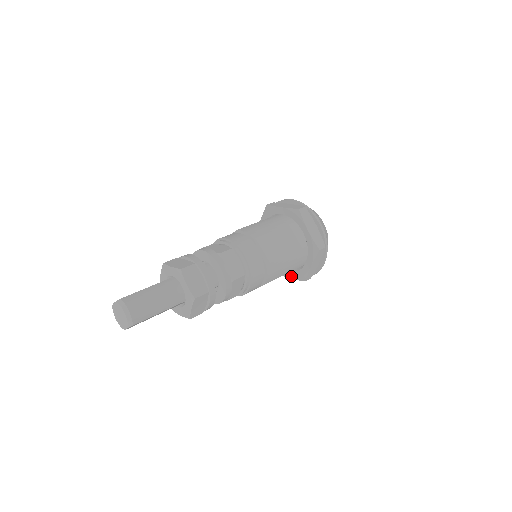
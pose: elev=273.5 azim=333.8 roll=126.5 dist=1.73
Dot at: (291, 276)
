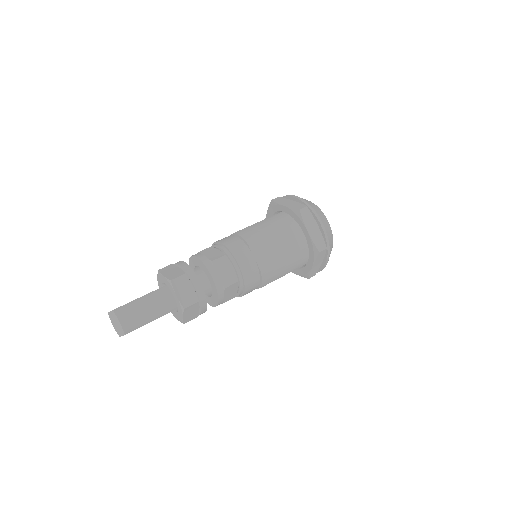
Dot at: (296, 272)
